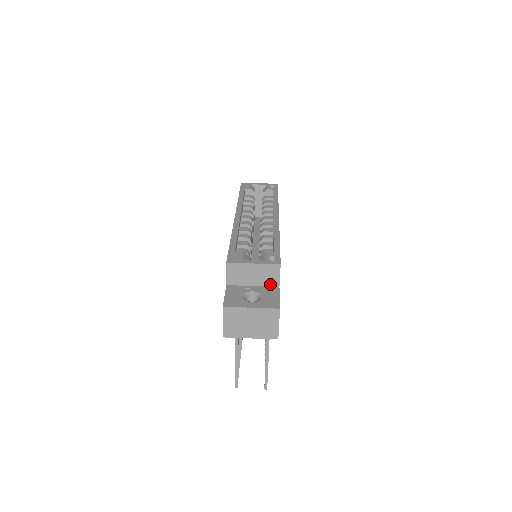
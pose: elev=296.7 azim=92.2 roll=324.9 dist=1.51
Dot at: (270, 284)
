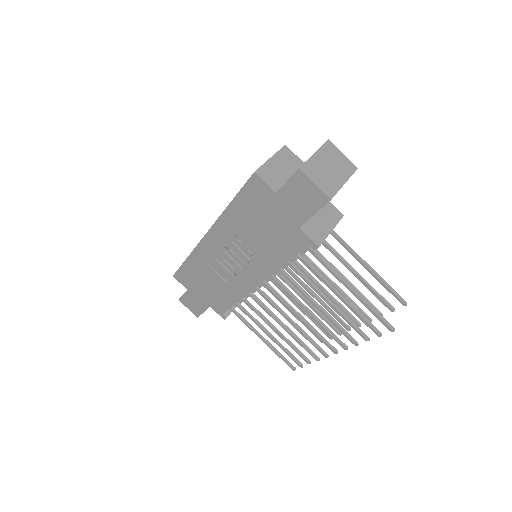
Dot at: (298, 167)
